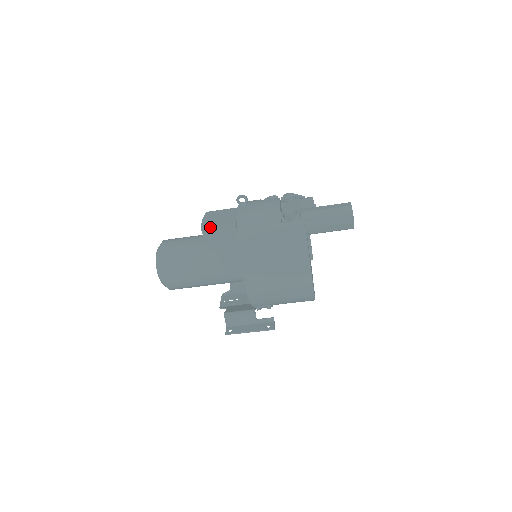
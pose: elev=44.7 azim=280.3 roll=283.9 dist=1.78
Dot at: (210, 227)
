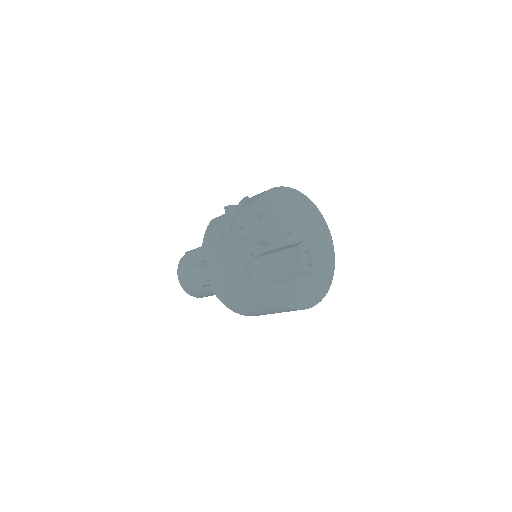
Dot at: (196, 287)
